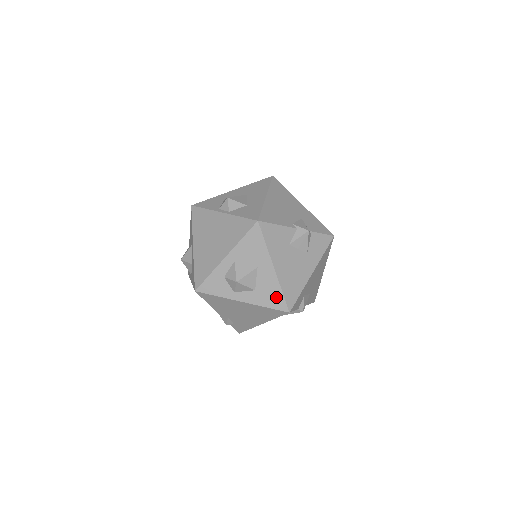
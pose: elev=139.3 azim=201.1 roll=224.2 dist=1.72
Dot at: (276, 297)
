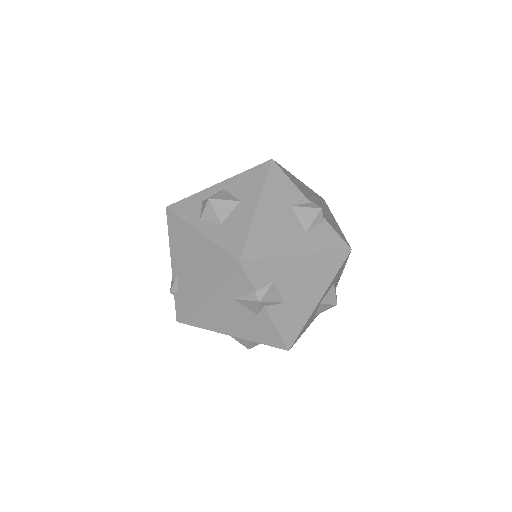
Dot at: (237, 238)
